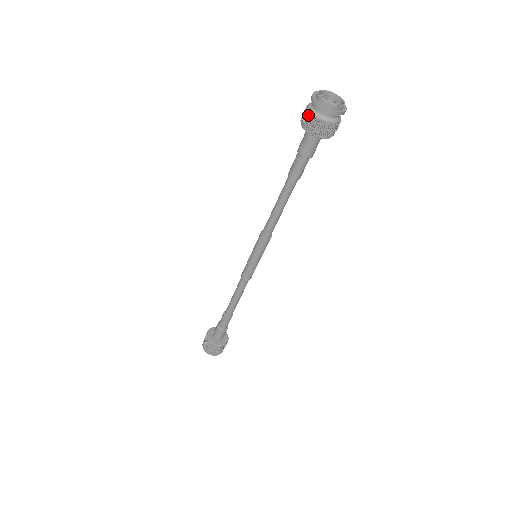
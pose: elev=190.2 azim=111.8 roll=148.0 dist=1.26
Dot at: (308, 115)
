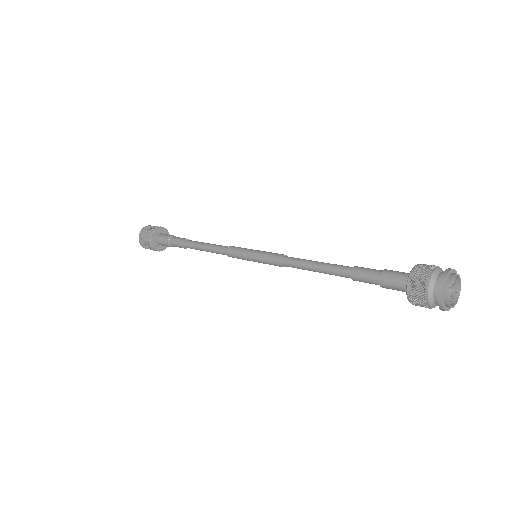
Dot at: (423, 287)
